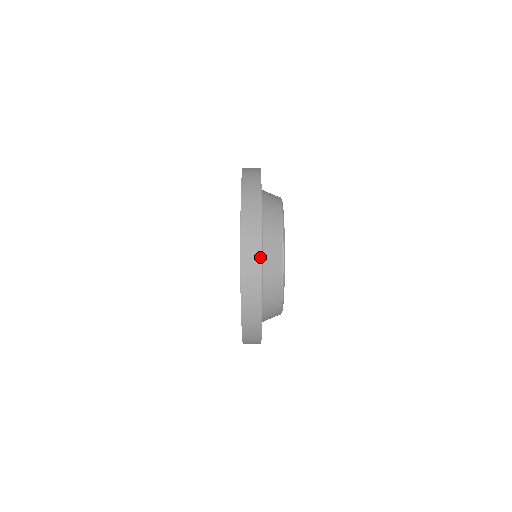
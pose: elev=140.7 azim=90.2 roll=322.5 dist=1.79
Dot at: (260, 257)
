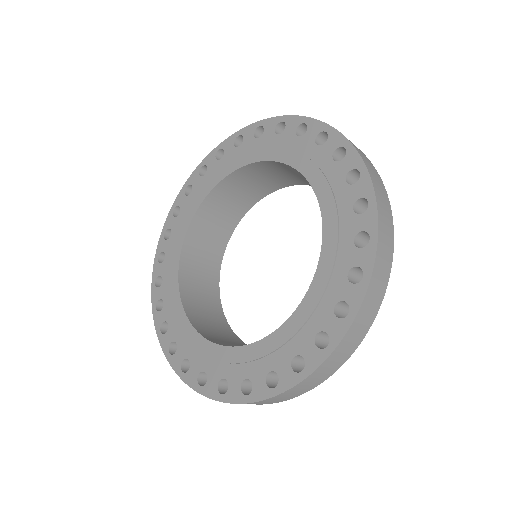
Dot at: occluded
